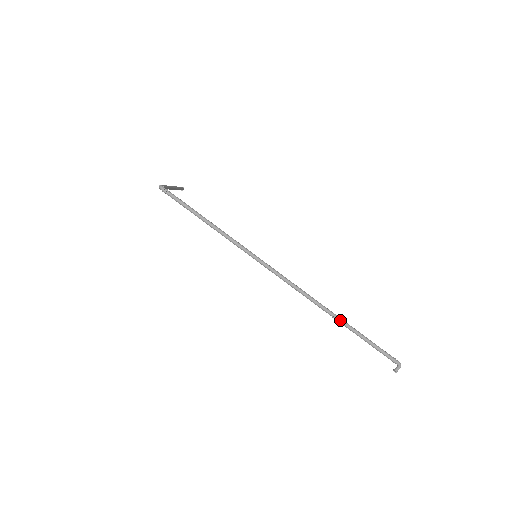
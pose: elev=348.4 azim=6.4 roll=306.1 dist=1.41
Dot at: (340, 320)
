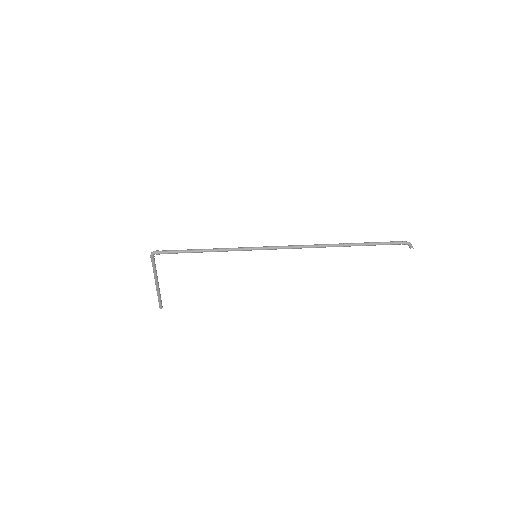
Dot at: (346, 243)
